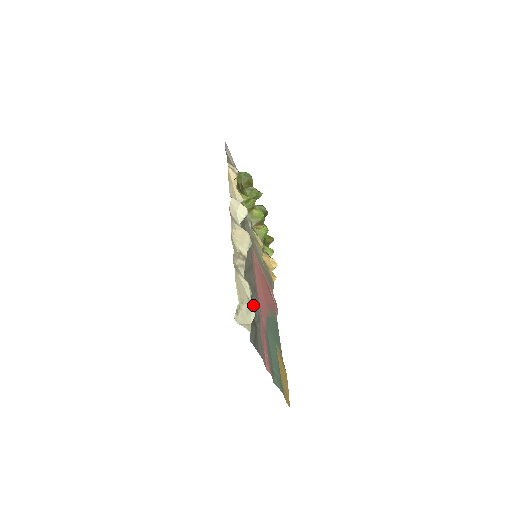
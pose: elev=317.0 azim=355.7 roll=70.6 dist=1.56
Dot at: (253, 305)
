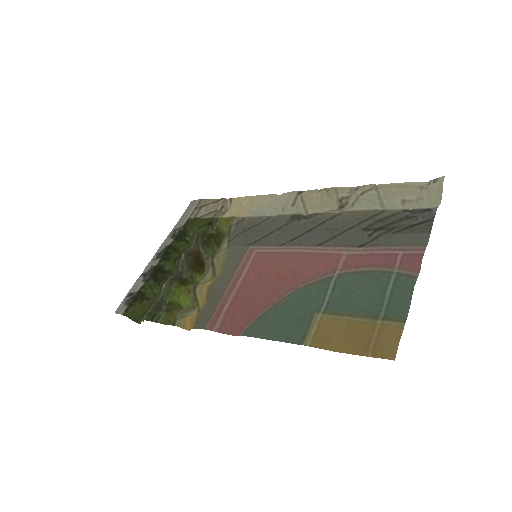
Dot at: (360, 231)
